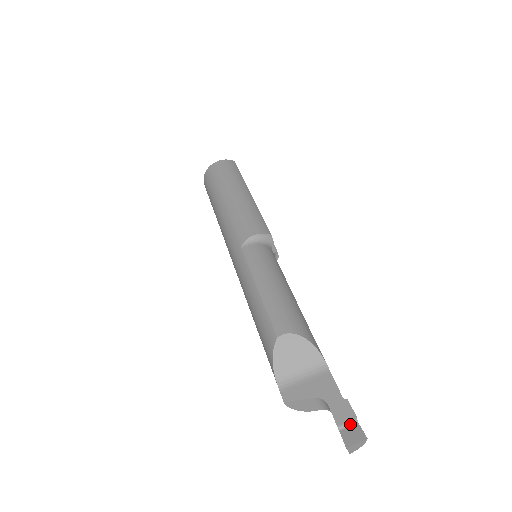
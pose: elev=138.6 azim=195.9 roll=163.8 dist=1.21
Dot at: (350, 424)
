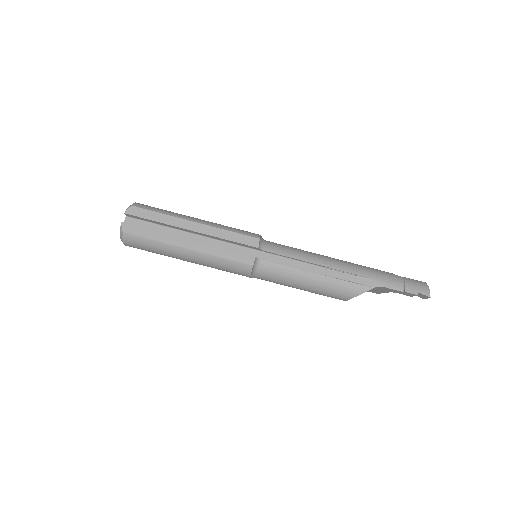
Dot at: (416, 294)
